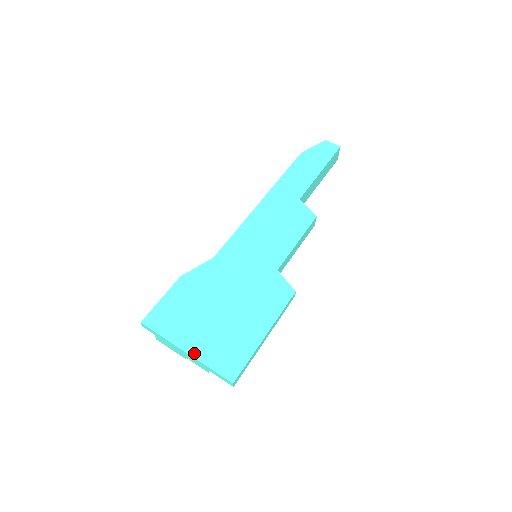
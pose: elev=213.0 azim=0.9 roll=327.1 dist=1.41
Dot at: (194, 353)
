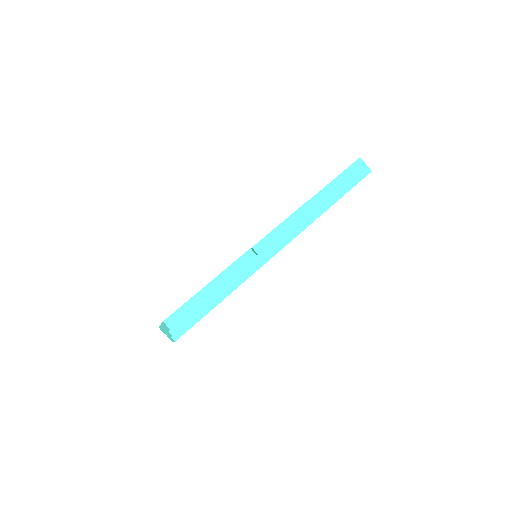
Dot at: occluded
